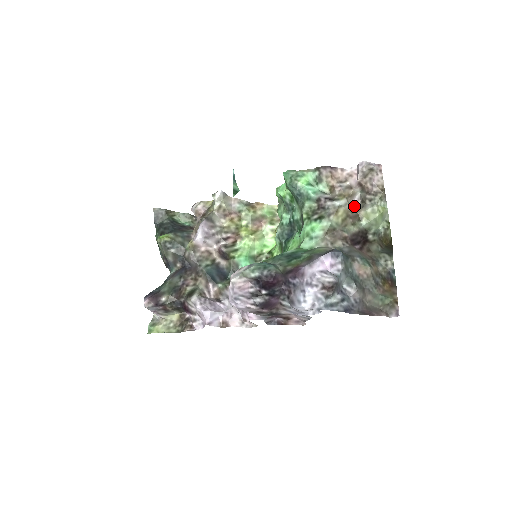
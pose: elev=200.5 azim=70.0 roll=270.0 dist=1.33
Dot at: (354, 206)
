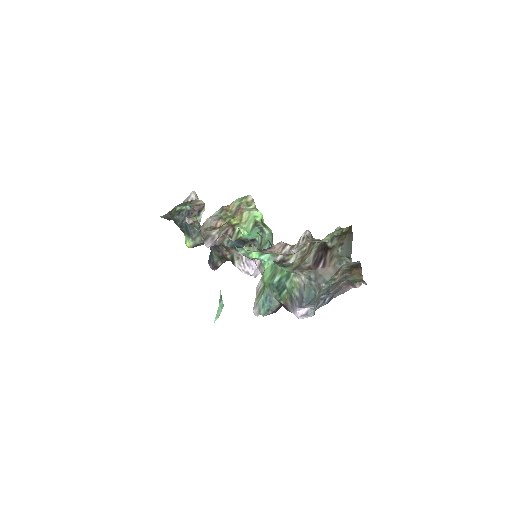
Dot at: (304, 241)
